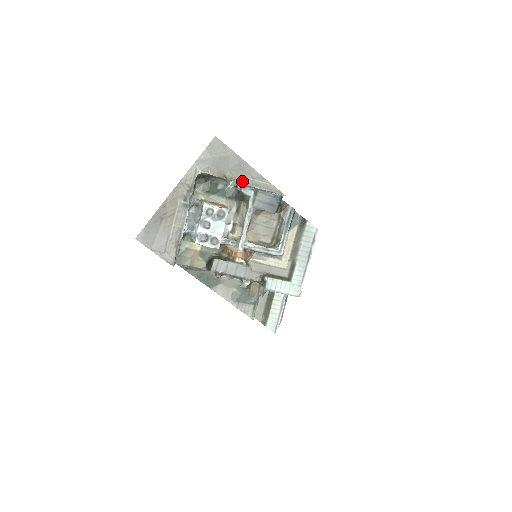
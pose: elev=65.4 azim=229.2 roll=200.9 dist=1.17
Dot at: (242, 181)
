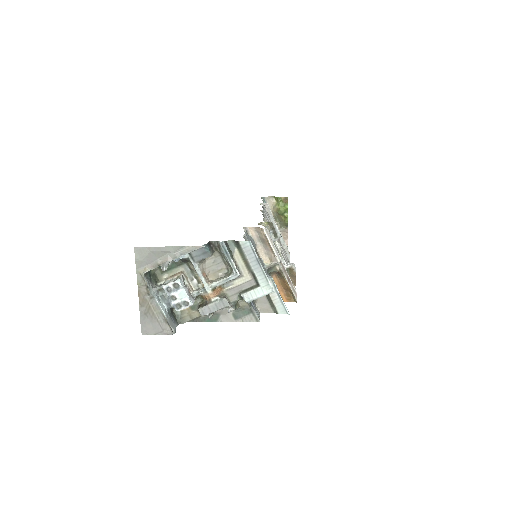
Dot at: (171, 259)
